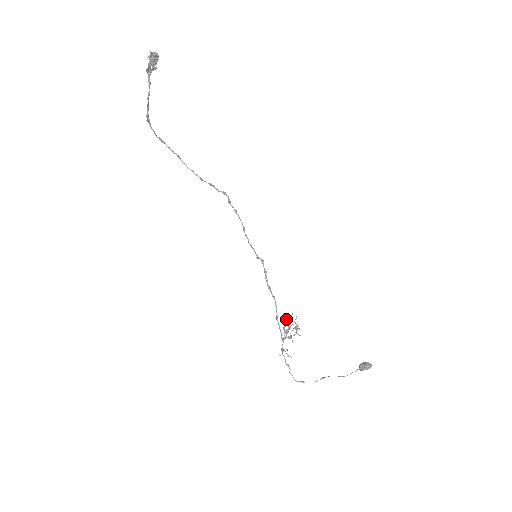
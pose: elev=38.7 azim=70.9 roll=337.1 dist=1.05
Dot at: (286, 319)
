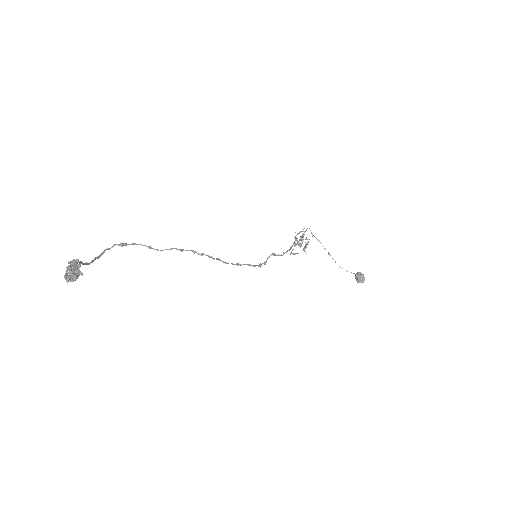
Dot at: occluded
